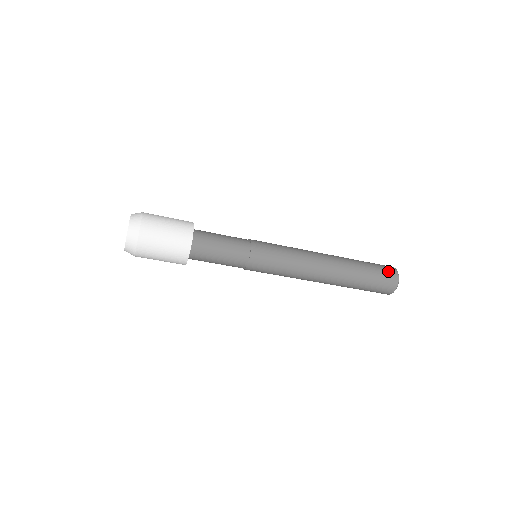
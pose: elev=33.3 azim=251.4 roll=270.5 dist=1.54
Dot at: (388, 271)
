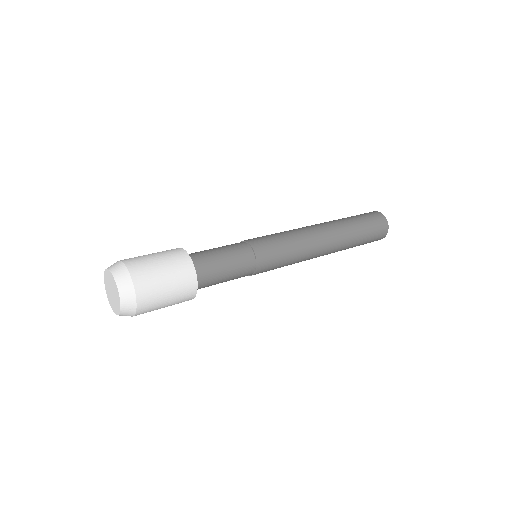
Dot at: (376, 240)
